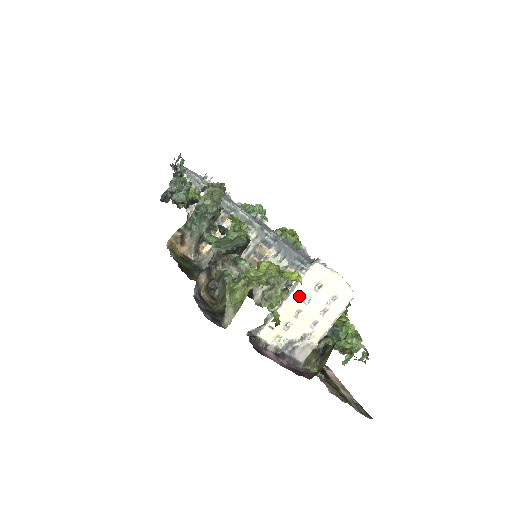
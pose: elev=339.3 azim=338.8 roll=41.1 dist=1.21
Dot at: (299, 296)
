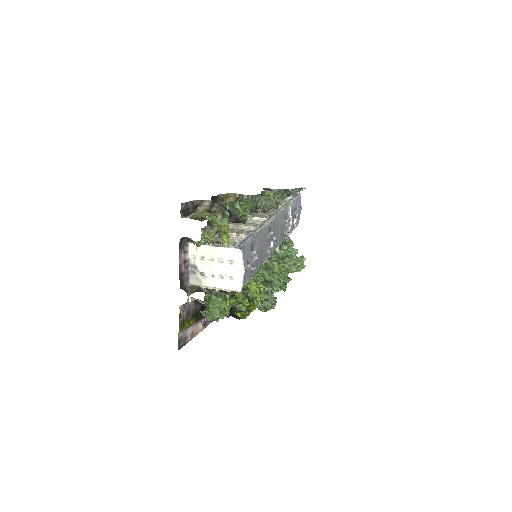
Dot at: (220, 253)
